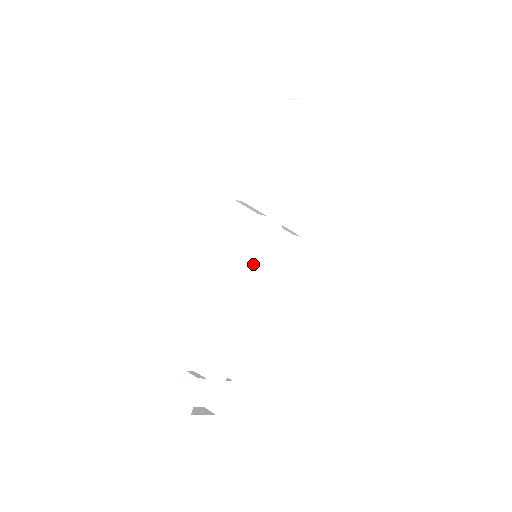
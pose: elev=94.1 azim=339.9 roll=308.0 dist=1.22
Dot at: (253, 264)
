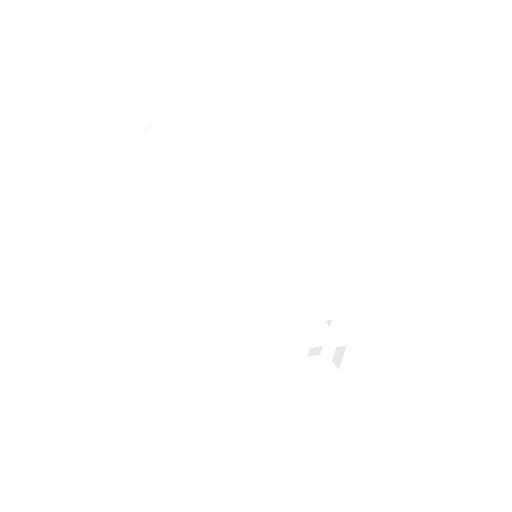
Dot at: (263, 266)
